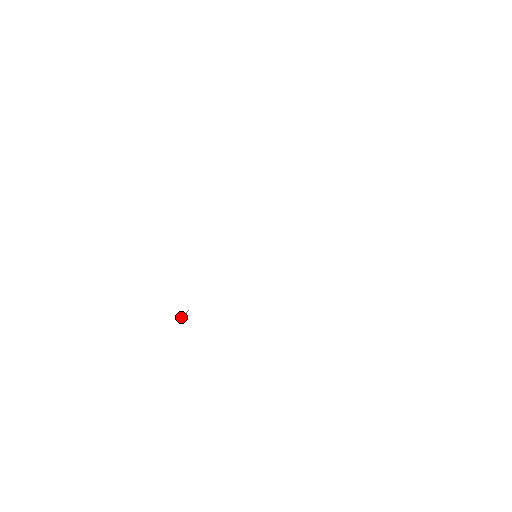
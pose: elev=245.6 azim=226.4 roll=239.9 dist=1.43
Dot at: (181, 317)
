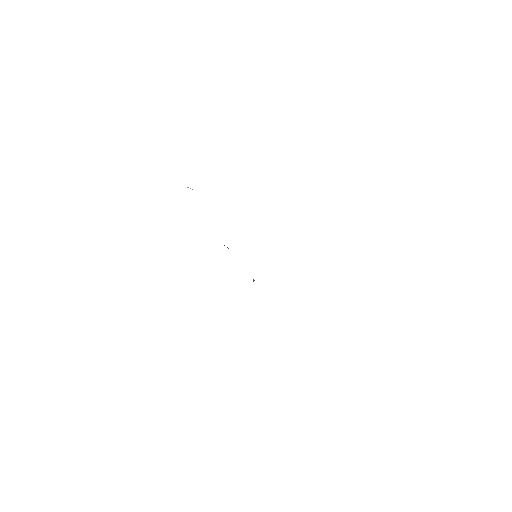
Dot at: (253, 281)
